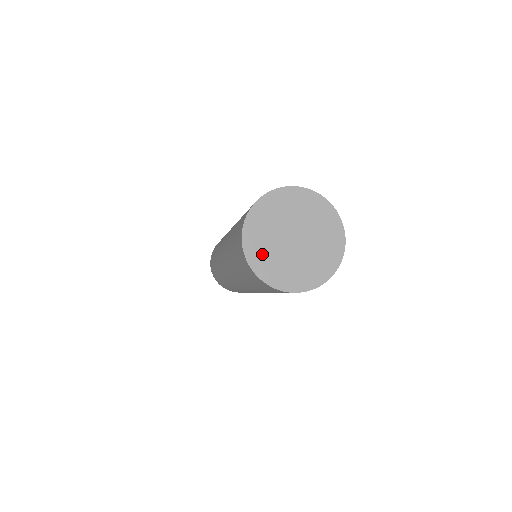
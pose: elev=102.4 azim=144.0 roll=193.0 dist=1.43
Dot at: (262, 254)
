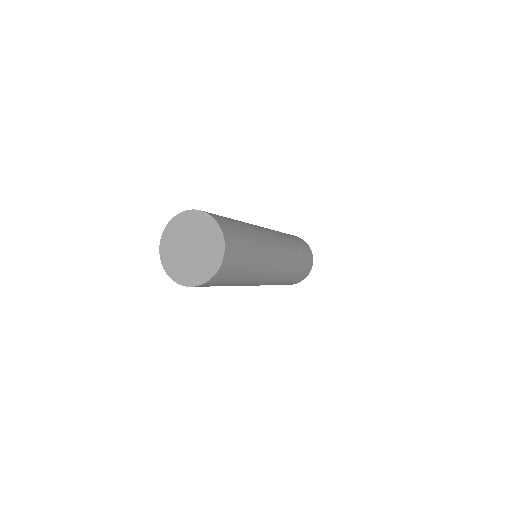
Dot at: (185, 274)
